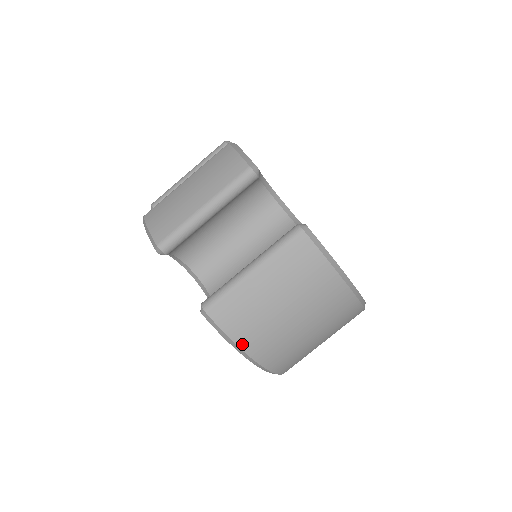
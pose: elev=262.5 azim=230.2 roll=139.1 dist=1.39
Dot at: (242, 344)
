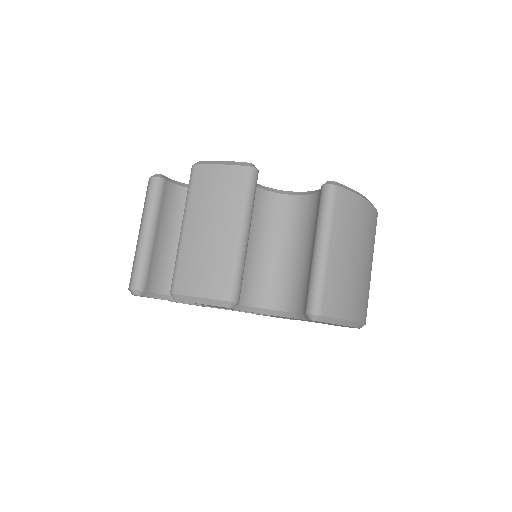
Dot at: (354, 317)
